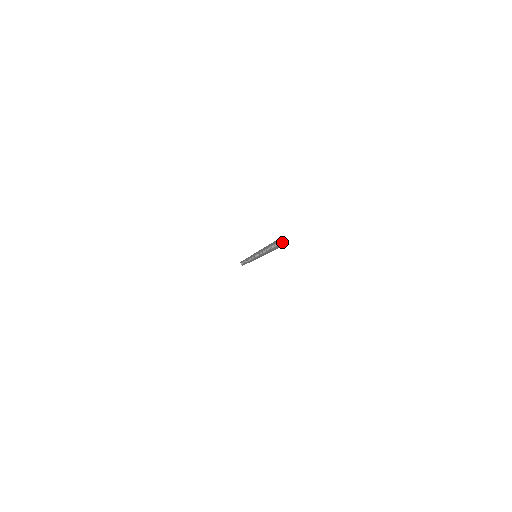
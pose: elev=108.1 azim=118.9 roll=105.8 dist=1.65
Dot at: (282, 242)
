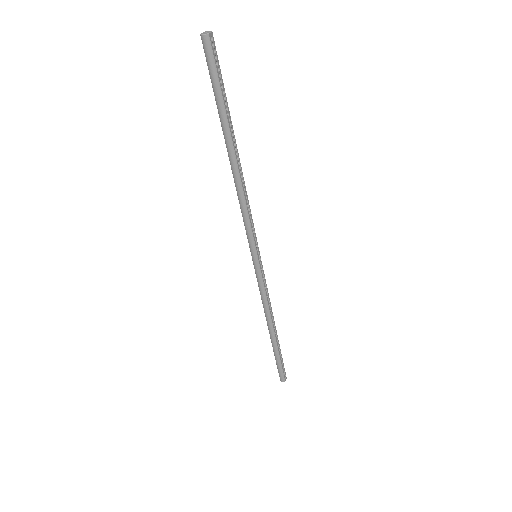
Dot at: (207, 32)
